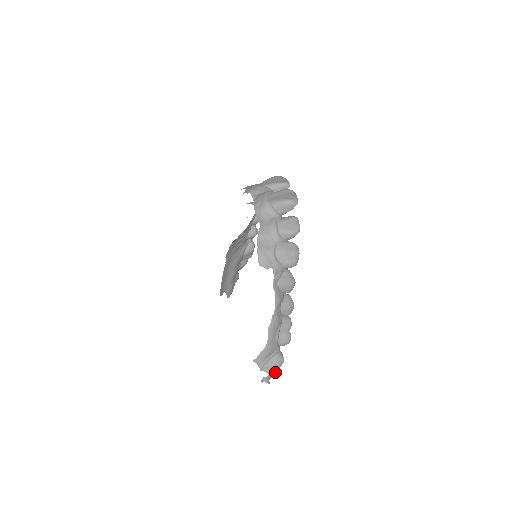
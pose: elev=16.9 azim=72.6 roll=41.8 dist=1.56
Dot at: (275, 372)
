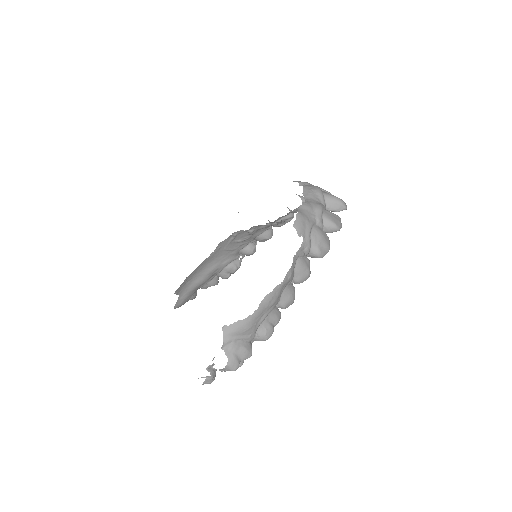
Dot at: (235, 361)
